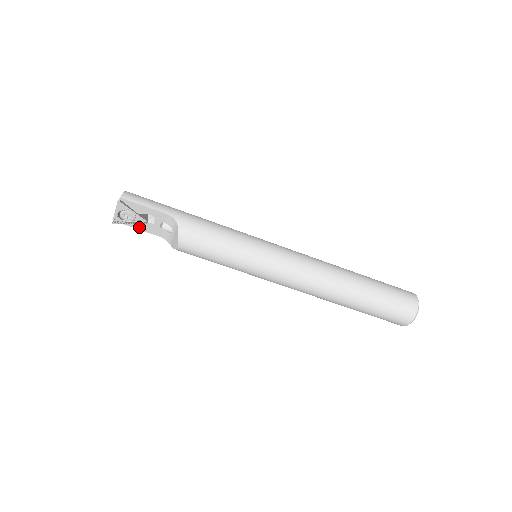
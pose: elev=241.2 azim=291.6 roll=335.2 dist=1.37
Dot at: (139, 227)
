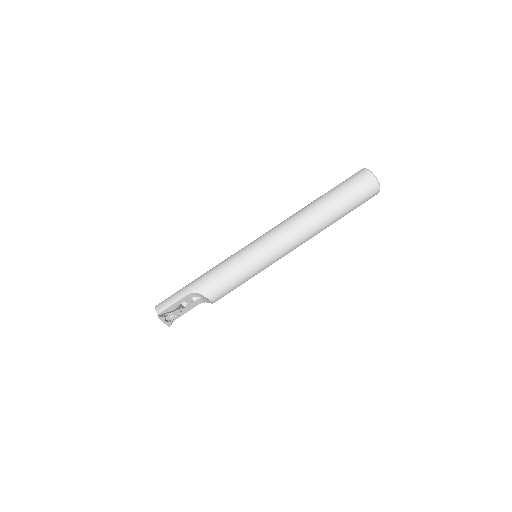
Dot at: (183, 313)
